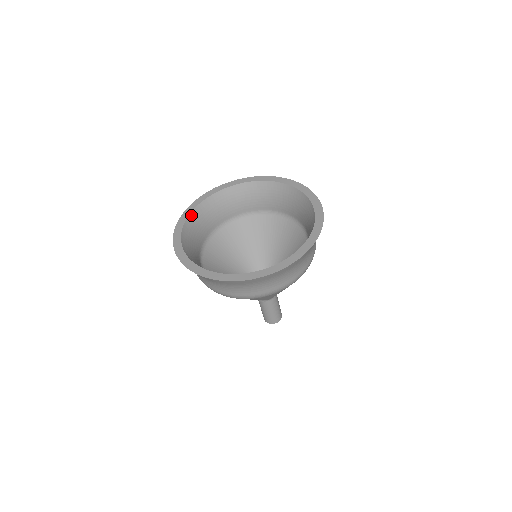
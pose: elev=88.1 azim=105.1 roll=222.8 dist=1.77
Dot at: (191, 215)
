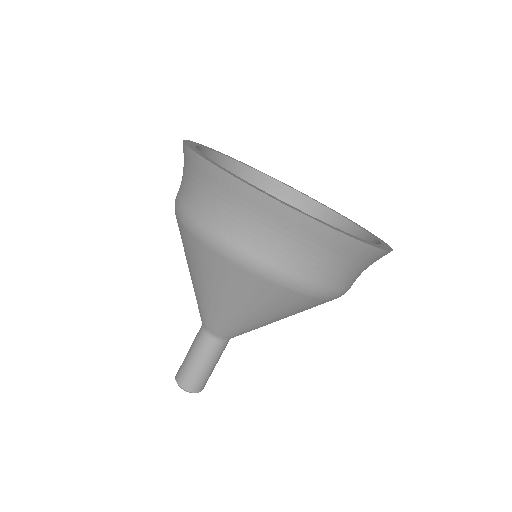
Dot at: (258, 173)
